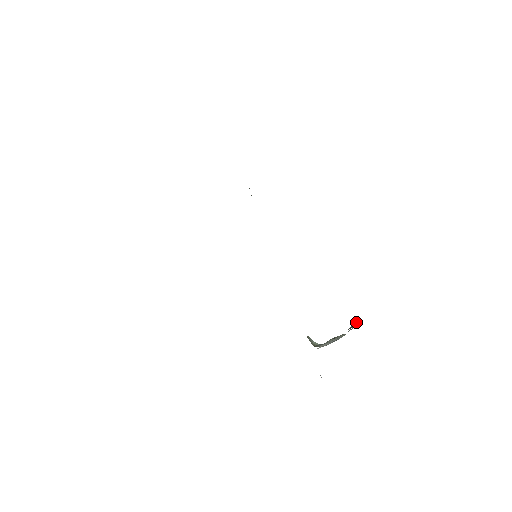
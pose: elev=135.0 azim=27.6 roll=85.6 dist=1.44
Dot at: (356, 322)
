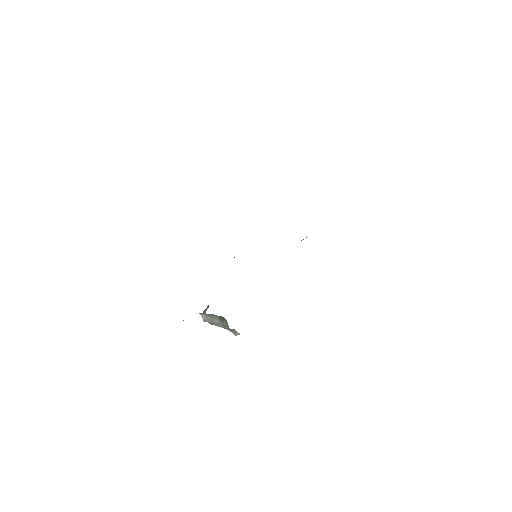
Dot at: occluded
